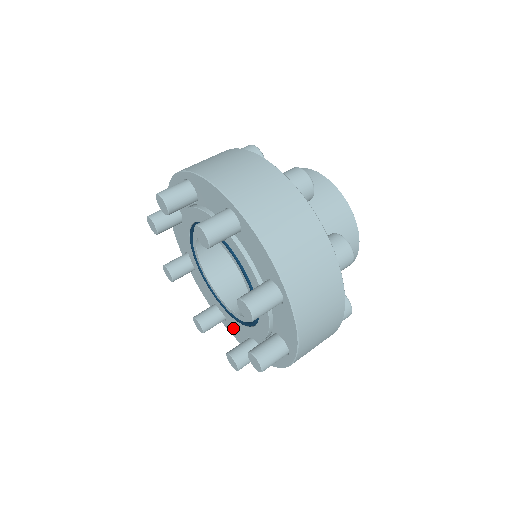
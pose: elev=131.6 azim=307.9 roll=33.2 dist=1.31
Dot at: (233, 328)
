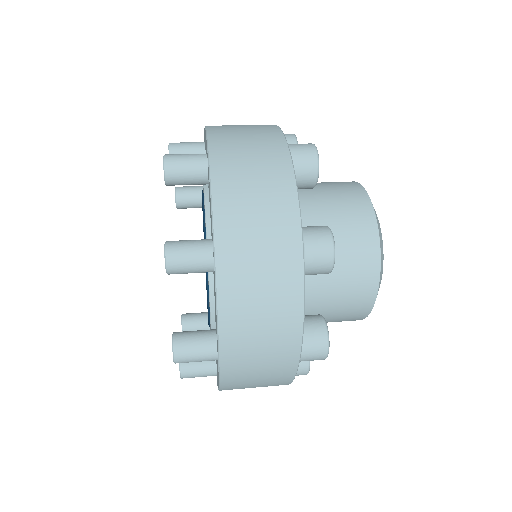
Dot at: occluded
